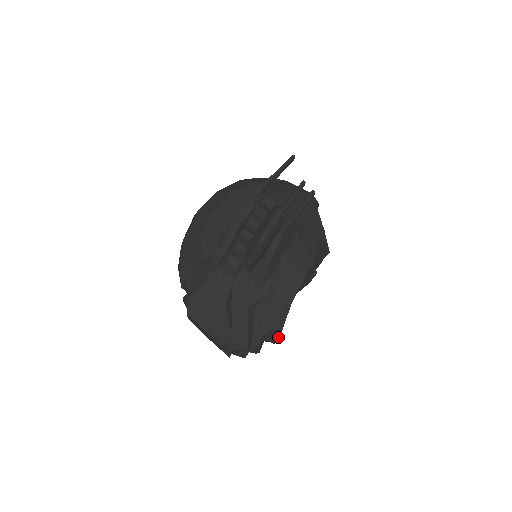
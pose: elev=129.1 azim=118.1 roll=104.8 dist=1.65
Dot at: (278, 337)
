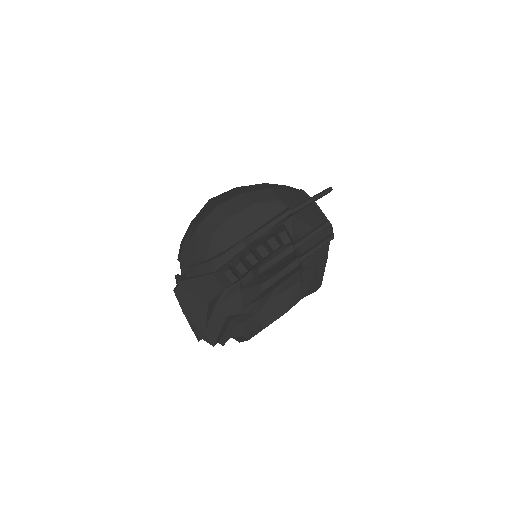
Dot at: occluded
